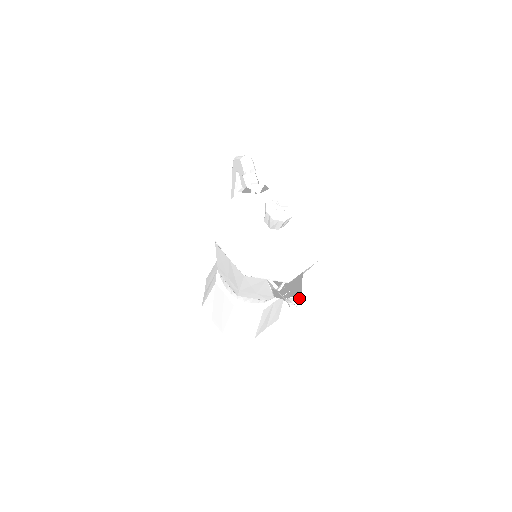
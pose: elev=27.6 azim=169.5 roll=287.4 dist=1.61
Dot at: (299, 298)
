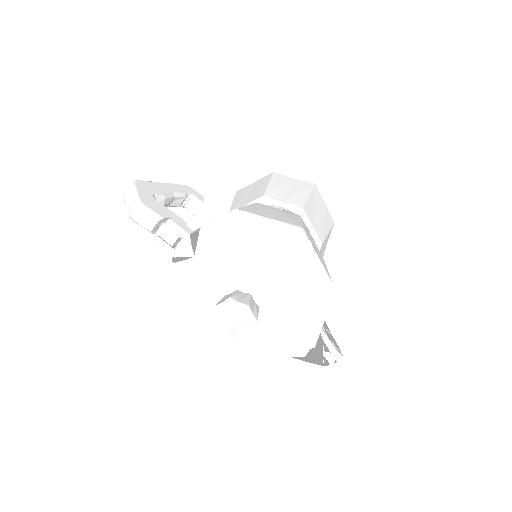
Dot at: (340, 352)
